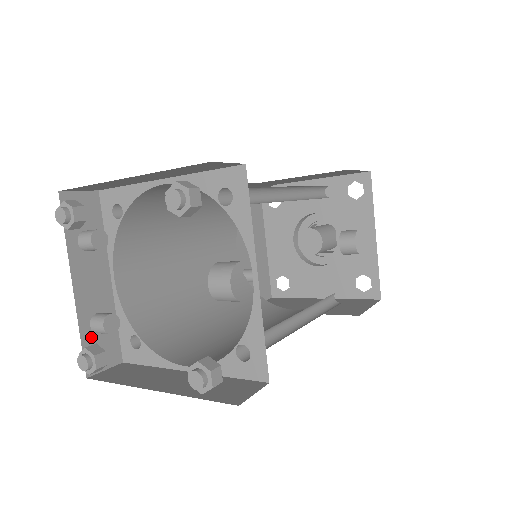
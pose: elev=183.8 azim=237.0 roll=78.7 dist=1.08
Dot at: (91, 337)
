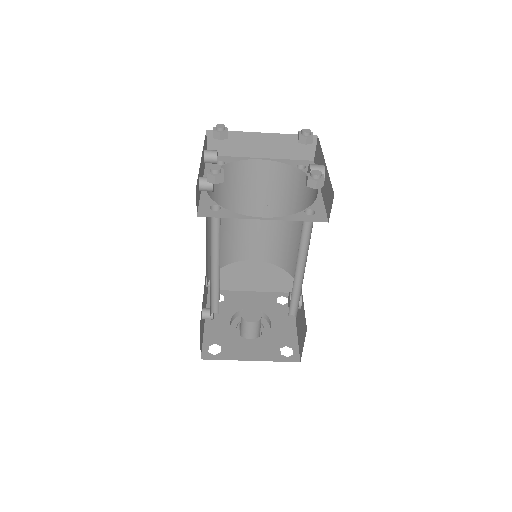
Dot at: (198, 181)
